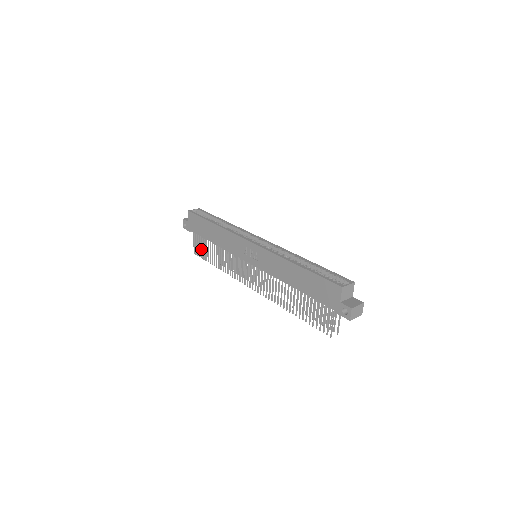
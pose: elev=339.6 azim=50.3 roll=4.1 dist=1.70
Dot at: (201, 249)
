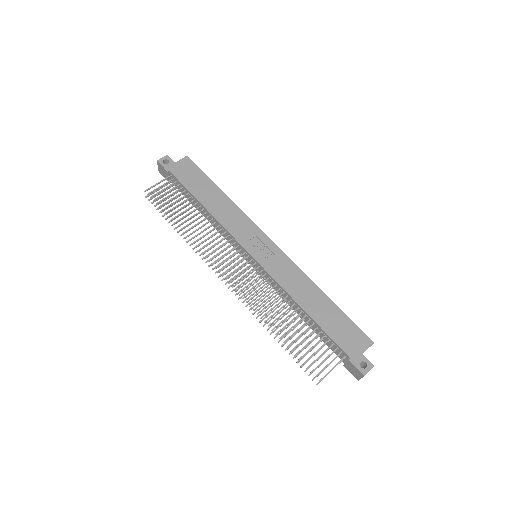
Dot at: occluded
